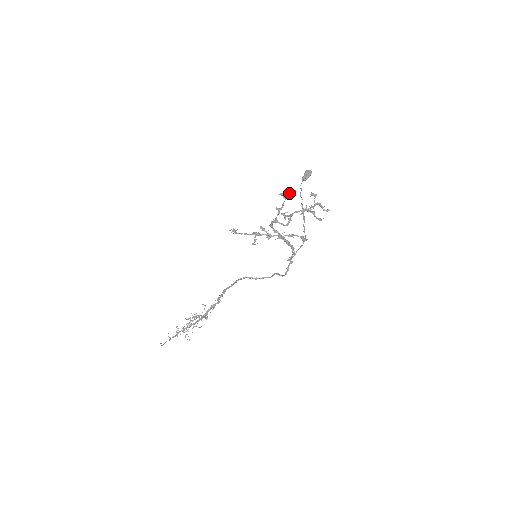
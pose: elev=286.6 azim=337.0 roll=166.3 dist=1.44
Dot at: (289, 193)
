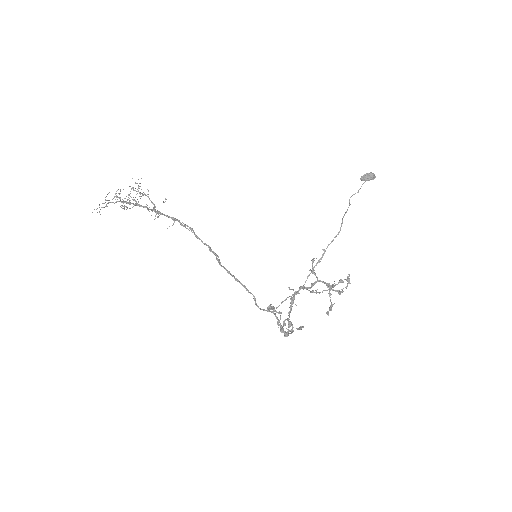
Dot at: occluded
